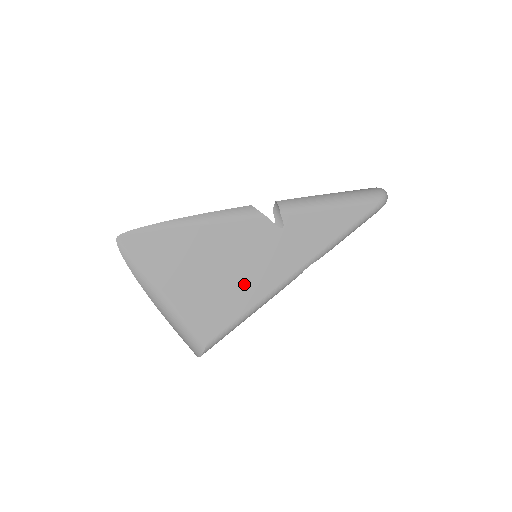
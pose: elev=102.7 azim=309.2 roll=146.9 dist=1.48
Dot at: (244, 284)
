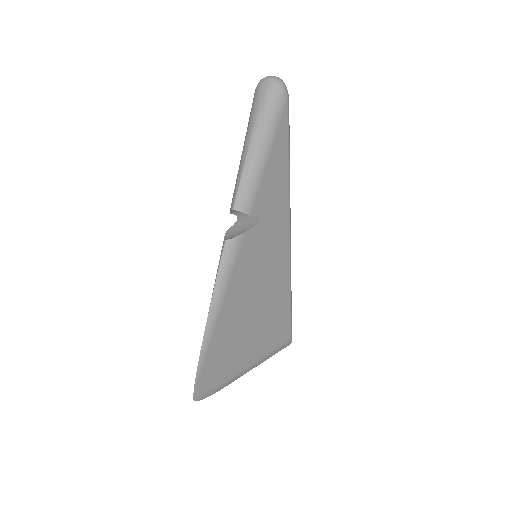
Dot at: (275, 284)
